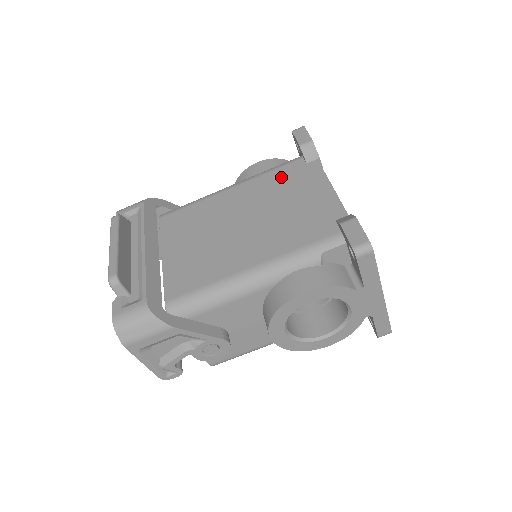
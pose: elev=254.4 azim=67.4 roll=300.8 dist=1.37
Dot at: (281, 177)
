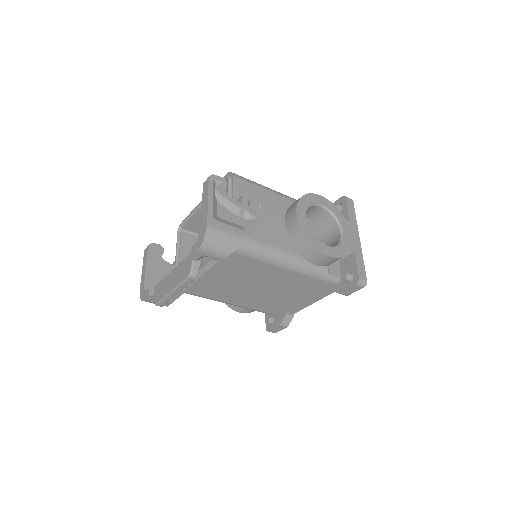
Dot at: (311, 285)
